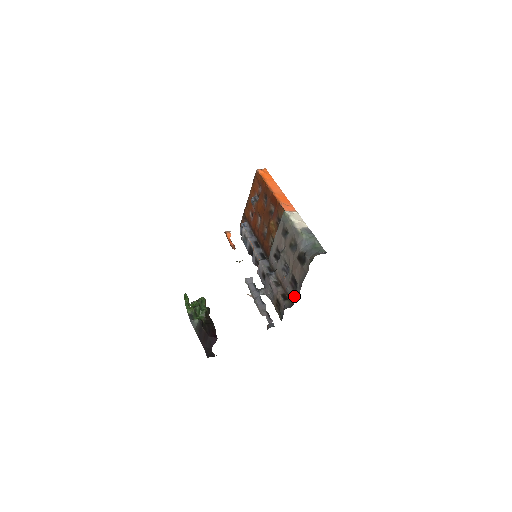
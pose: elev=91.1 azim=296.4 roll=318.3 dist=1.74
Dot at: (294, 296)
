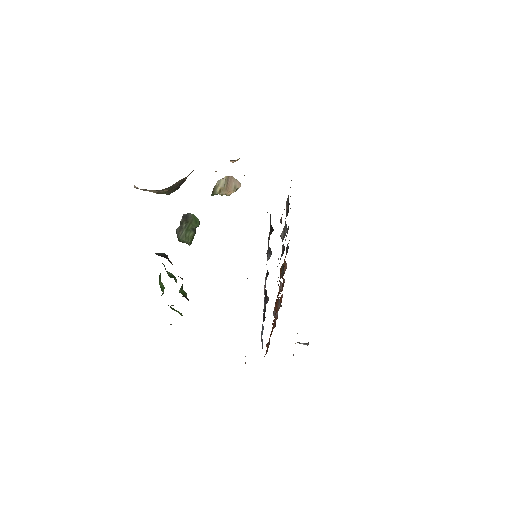
Dot at: occluded
